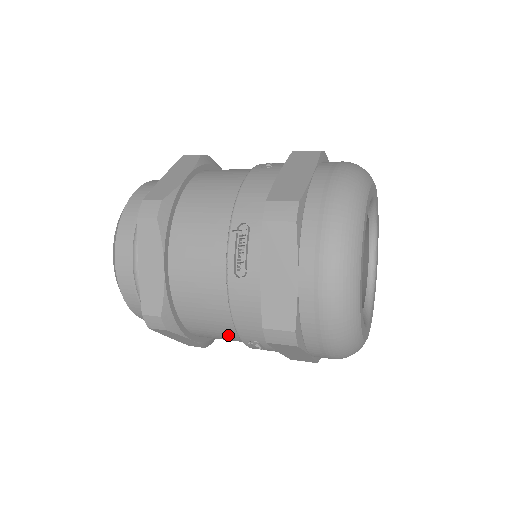
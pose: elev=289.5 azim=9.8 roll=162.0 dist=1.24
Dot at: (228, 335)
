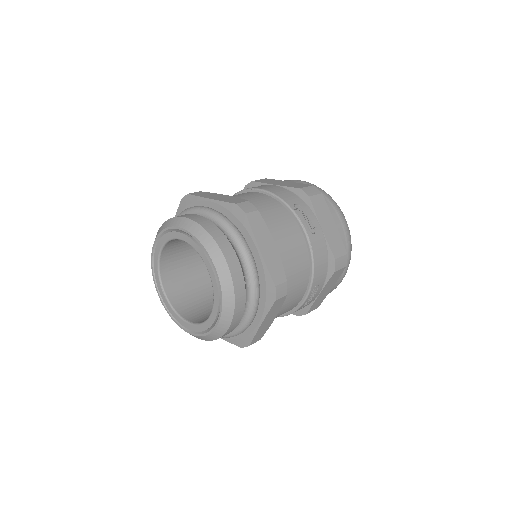
Dot at: (299, 294)
